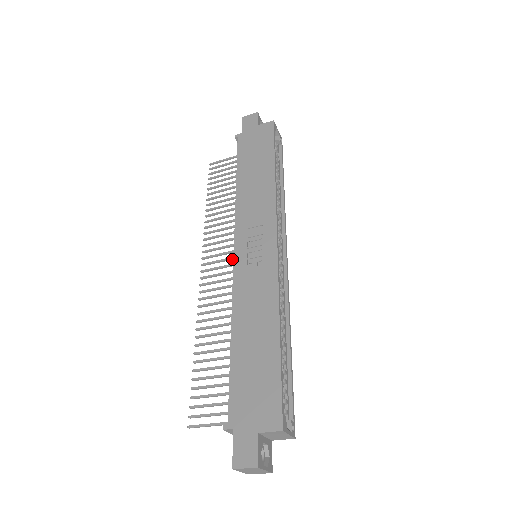
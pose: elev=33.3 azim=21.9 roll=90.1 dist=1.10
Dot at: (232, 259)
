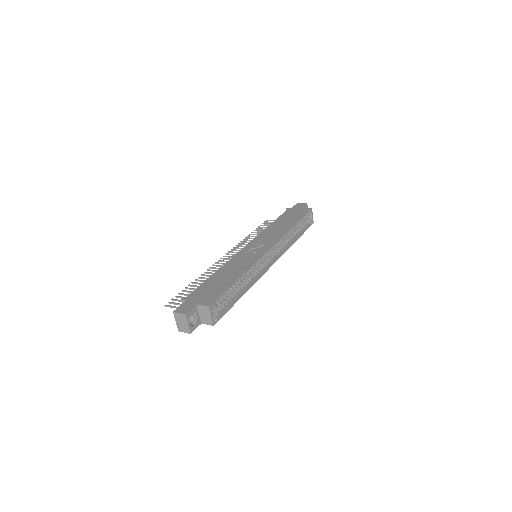
Dot at: occluded
